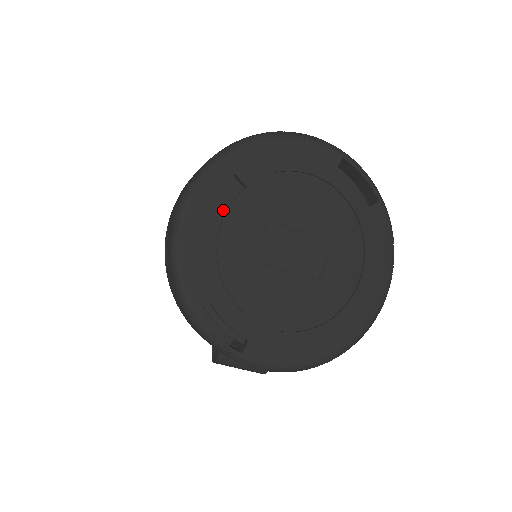
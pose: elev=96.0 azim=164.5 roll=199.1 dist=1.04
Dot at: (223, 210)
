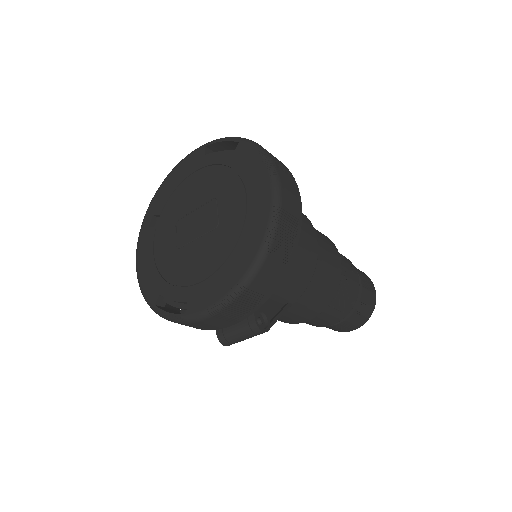
Dot at: (153, 238)
